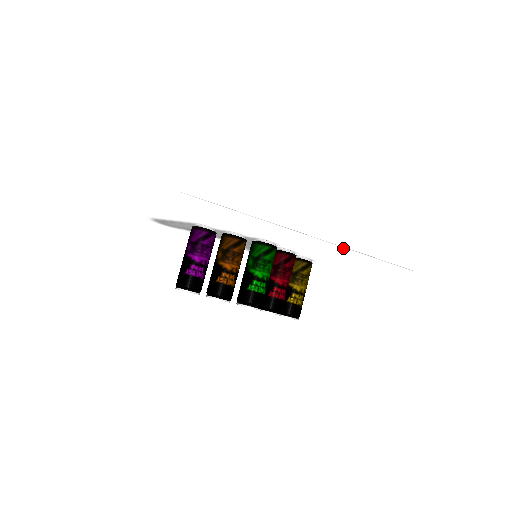
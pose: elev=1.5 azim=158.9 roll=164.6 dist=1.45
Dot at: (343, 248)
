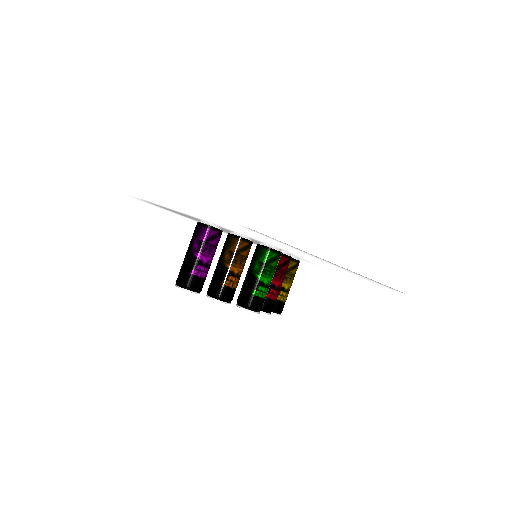
Dot at: (361, 275)
